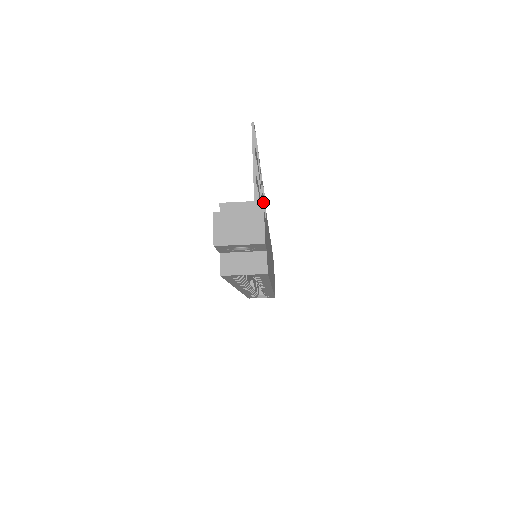
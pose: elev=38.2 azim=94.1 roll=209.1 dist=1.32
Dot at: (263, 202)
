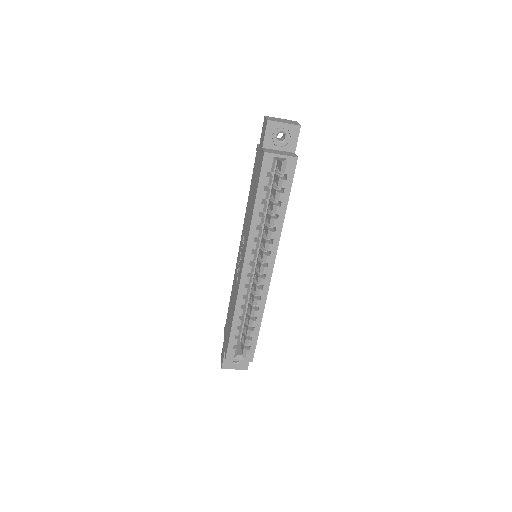
Dot at: occluded
